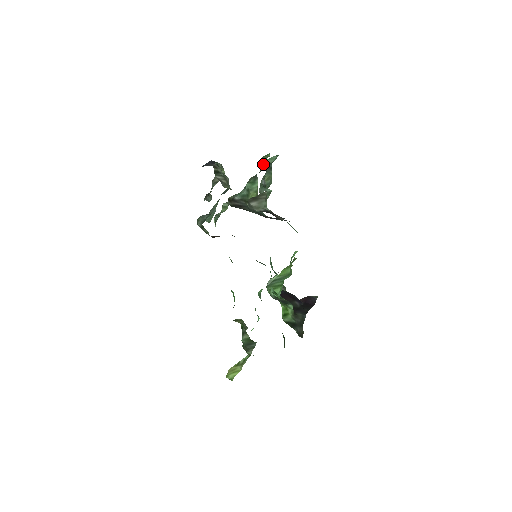
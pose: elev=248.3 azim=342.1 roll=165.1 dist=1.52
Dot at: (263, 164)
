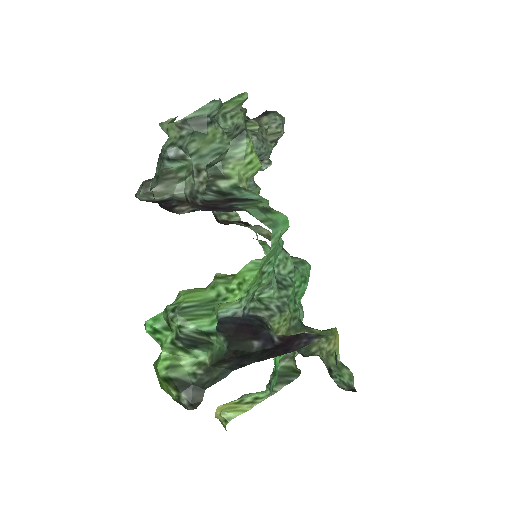
Dot at: (187, 121)
